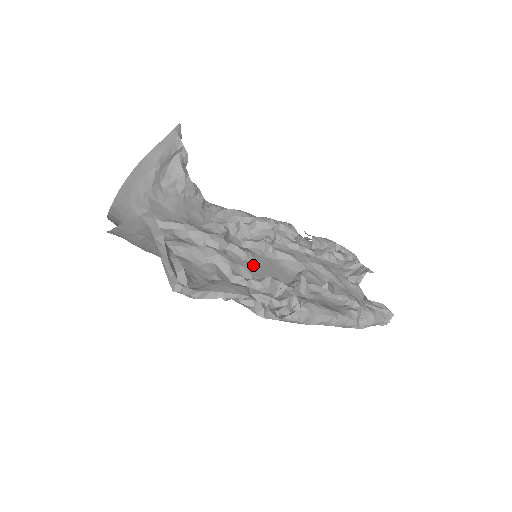
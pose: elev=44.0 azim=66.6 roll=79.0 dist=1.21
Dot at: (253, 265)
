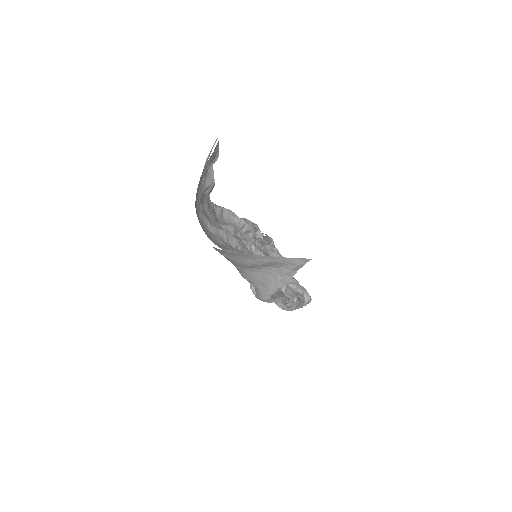
Dot at: occluded
